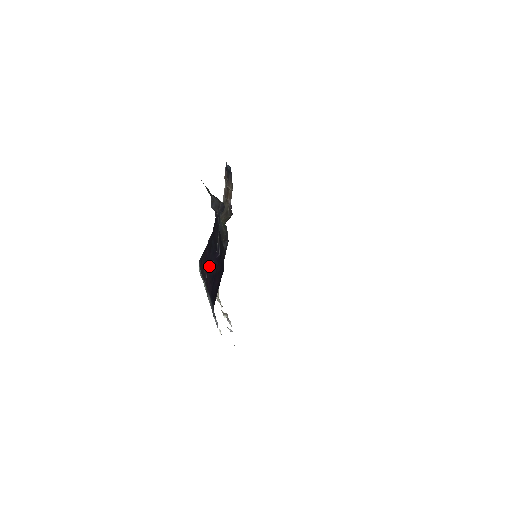
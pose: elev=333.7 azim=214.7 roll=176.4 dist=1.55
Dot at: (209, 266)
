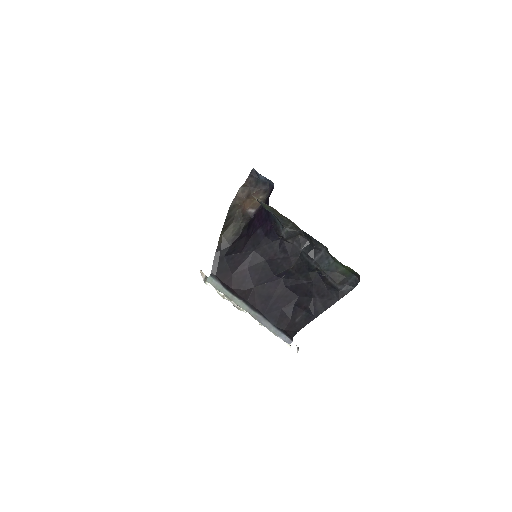
Dot at: (257, 287)
